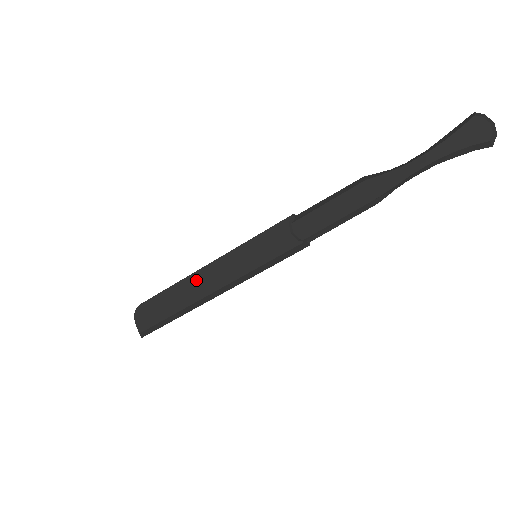
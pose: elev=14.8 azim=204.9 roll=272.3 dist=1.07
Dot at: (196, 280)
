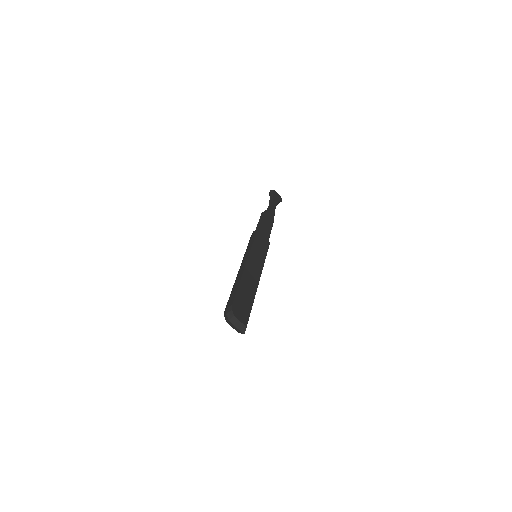
Dot at: (248, 275)
